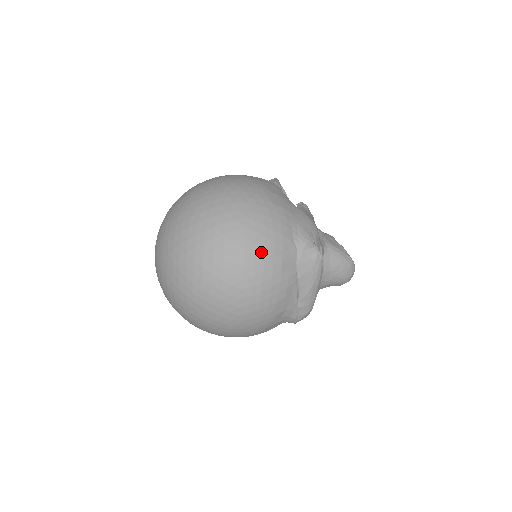
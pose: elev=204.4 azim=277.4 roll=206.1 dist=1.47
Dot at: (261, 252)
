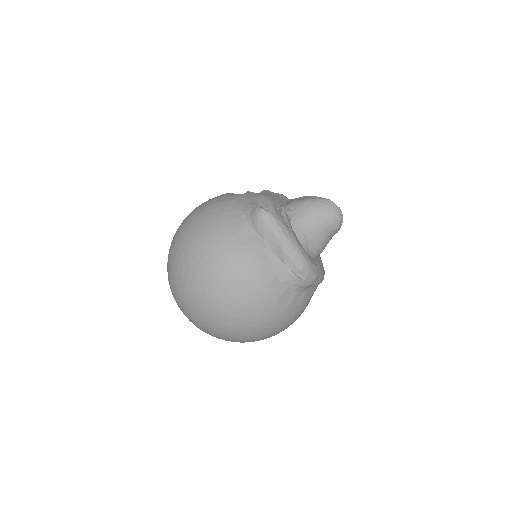
Dot at: (213, 241)
